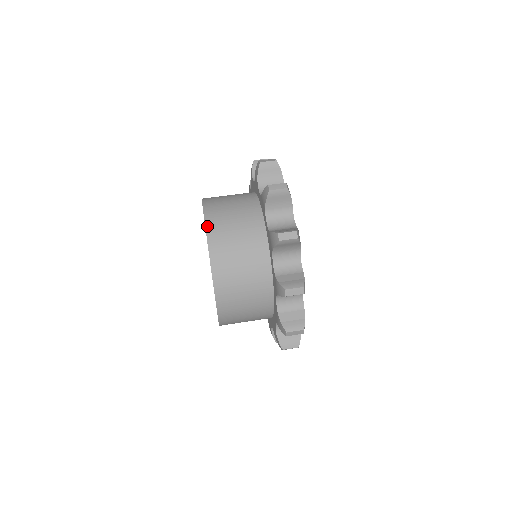
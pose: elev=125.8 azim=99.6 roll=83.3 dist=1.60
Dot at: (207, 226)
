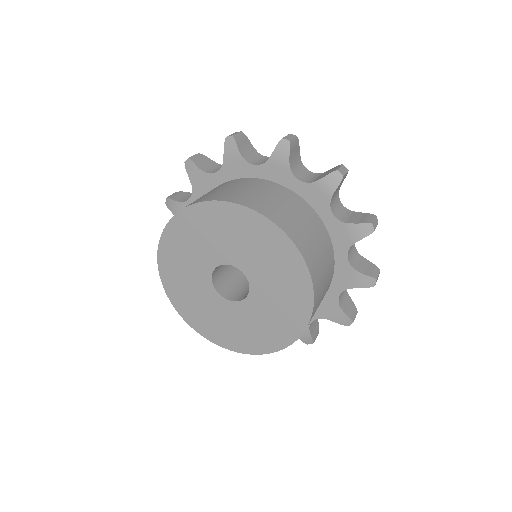
Dot at: (179, 211)
